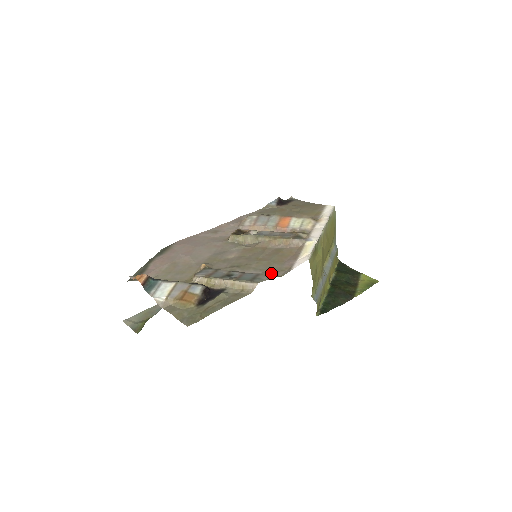
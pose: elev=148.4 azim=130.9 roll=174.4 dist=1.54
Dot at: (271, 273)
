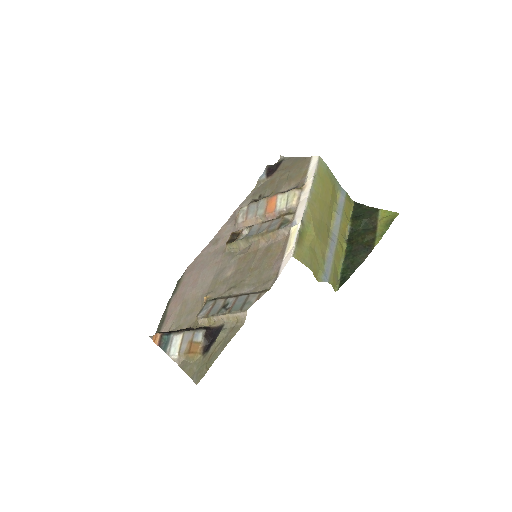
Dot at: (261, 287)
